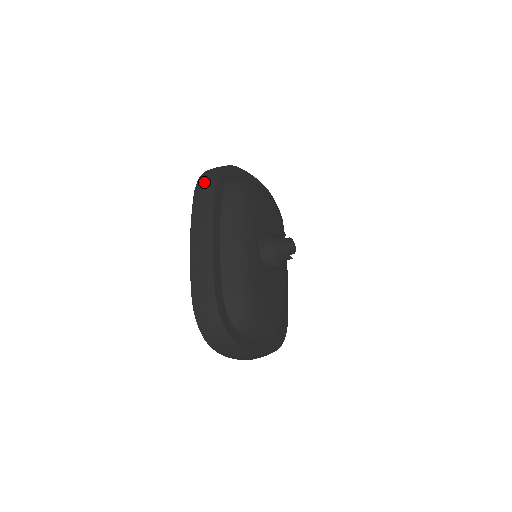
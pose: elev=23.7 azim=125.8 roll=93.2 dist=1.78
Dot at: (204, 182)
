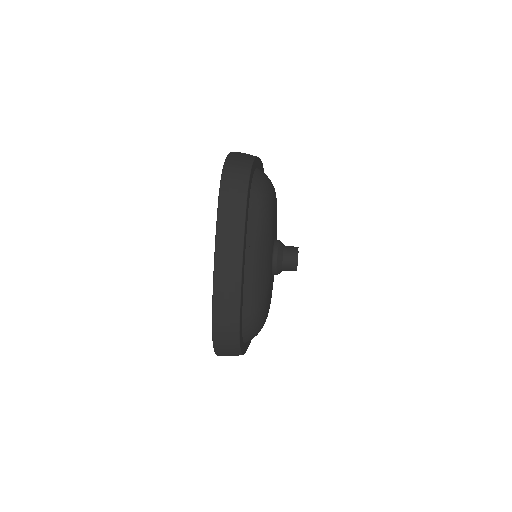
Dot at: (232, 188)
